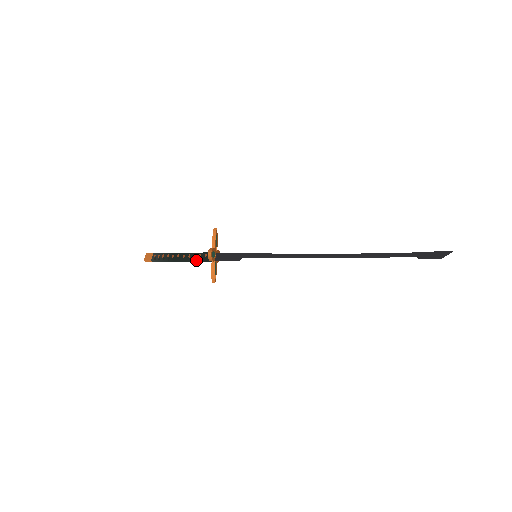
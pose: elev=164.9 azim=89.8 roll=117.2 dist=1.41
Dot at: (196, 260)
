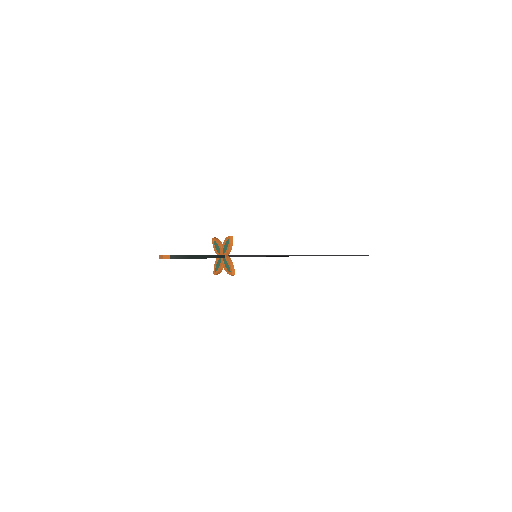
Dot at: (211, 256)
